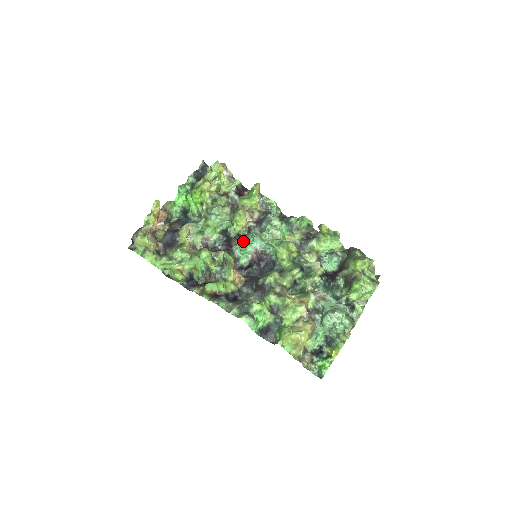
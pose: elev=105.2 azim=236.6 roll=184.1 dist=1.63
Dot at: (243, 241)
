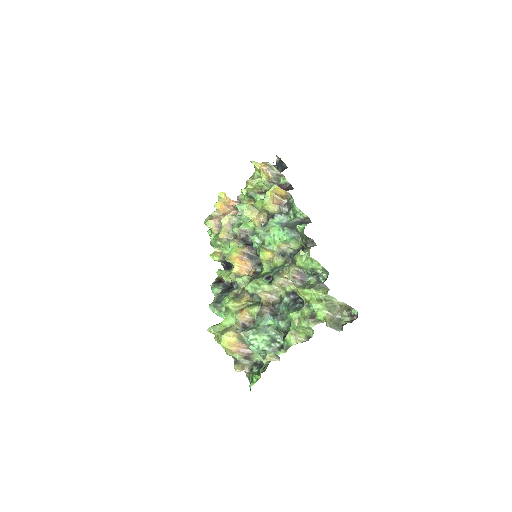
Dot at: occluded
